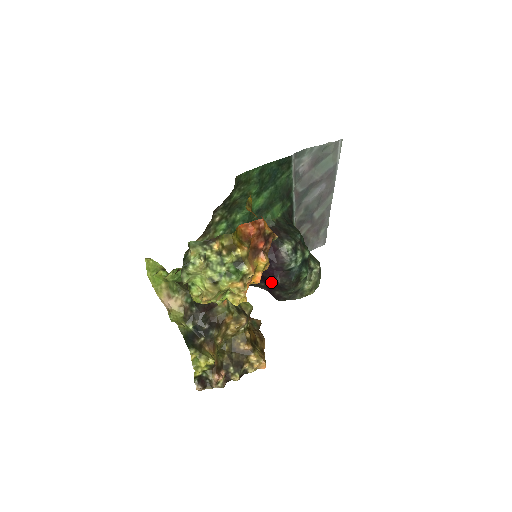
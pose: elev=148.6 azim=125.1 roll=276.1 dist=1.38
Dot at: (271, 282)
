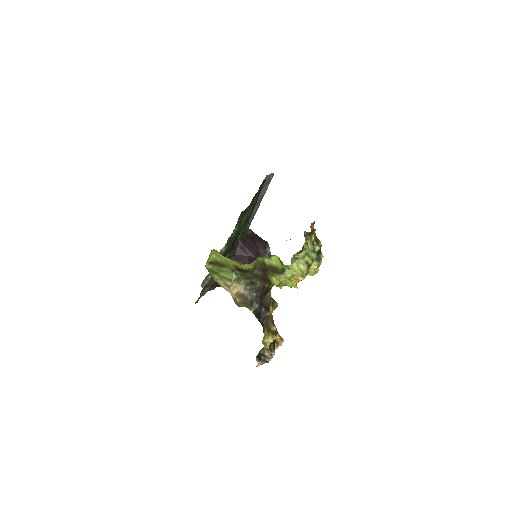
Dot at: occluded
